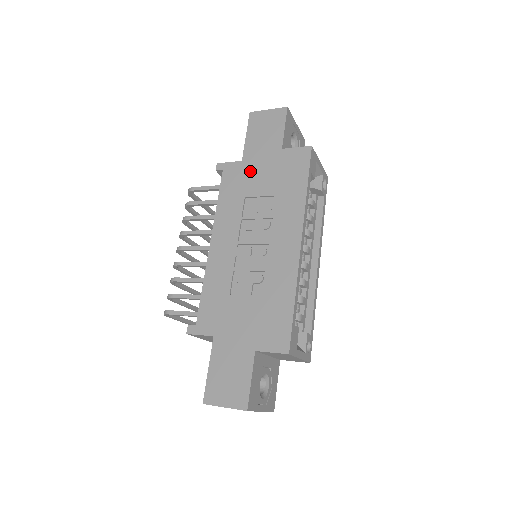
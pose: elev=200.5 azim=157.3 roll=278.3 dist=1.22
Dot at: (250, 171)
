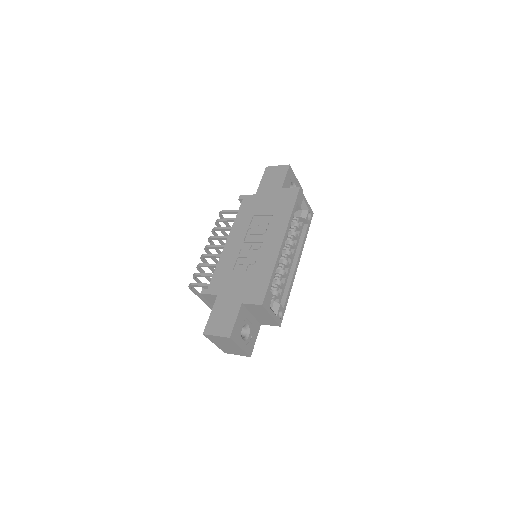
Dot at: (259, 200)
